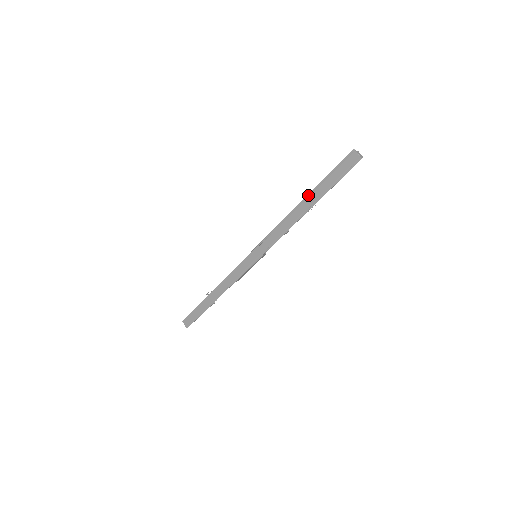
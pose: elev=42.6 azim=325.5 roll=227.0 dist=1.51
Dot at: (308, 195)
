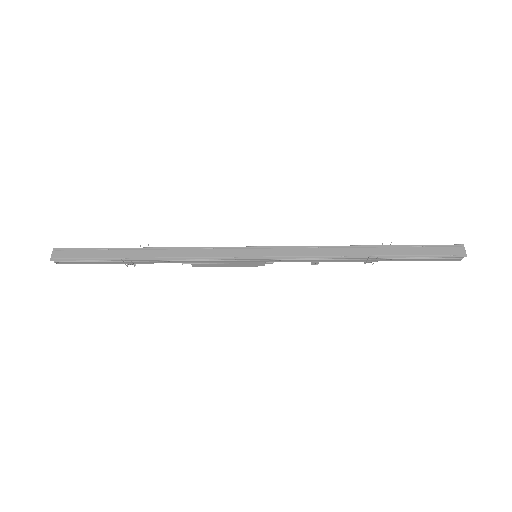
Dot at: (383, 245)
